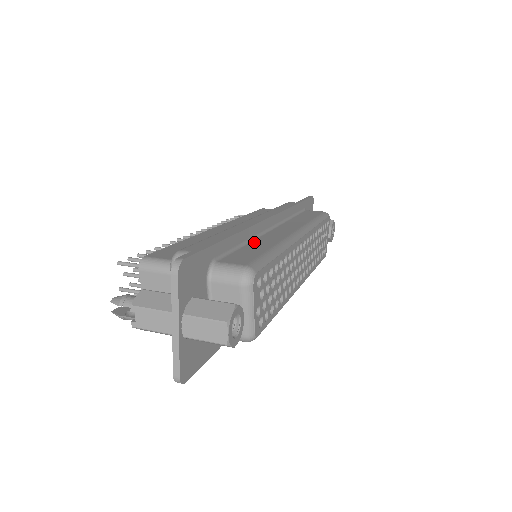
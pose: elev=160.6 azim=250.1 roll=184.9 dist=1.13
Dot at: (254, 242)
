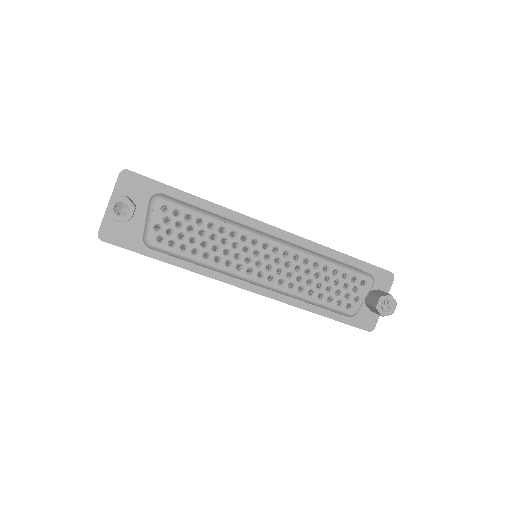
Dot at: occluded
